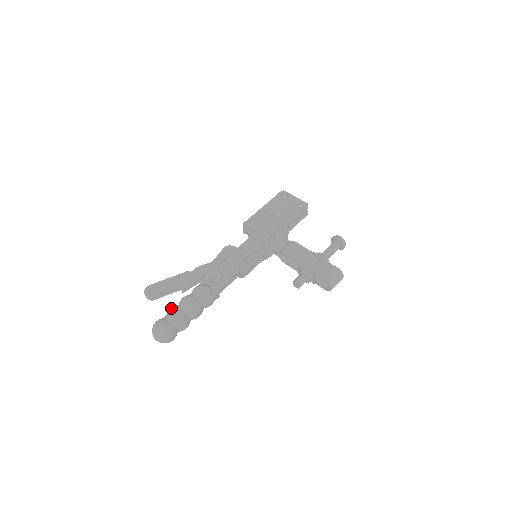
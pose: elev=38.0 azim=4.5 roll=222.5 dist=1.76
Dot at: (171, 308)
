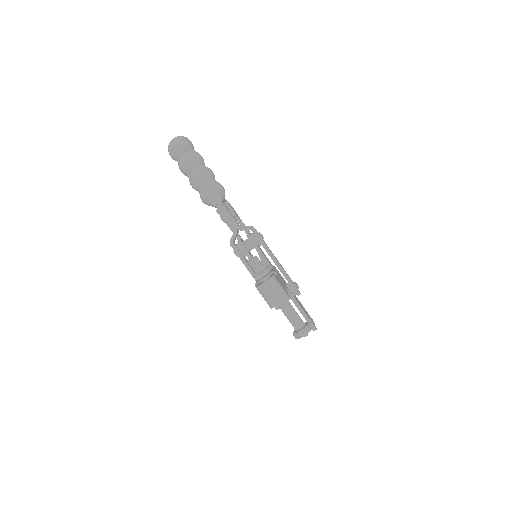
Dot at: occluded
